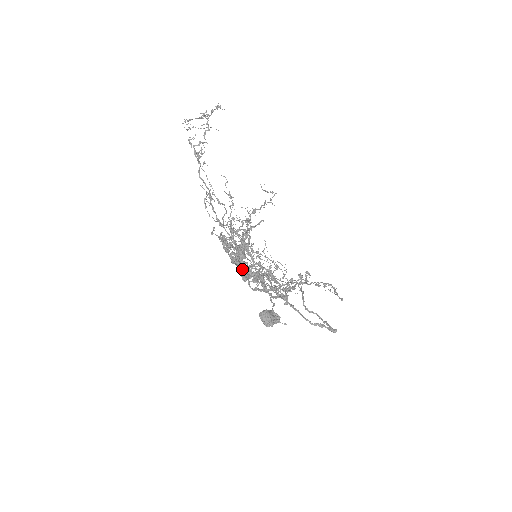
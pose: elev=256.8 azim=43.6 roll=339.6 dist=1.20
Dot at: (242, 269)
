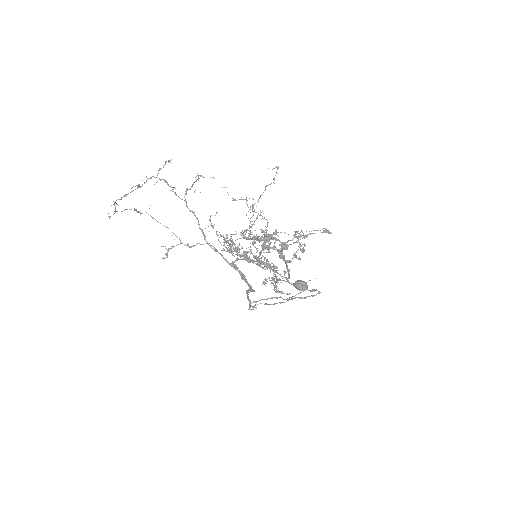
Dot at: (280, 242)
